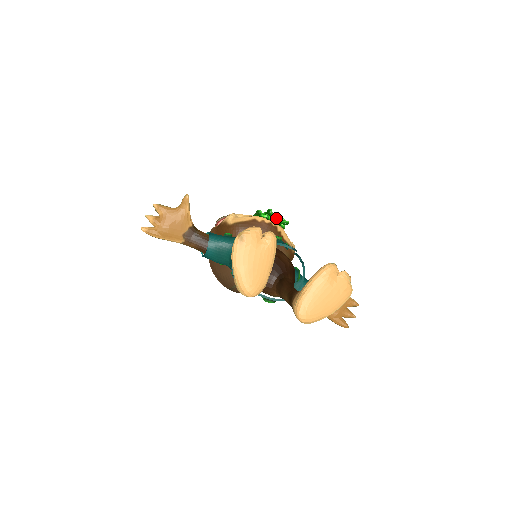
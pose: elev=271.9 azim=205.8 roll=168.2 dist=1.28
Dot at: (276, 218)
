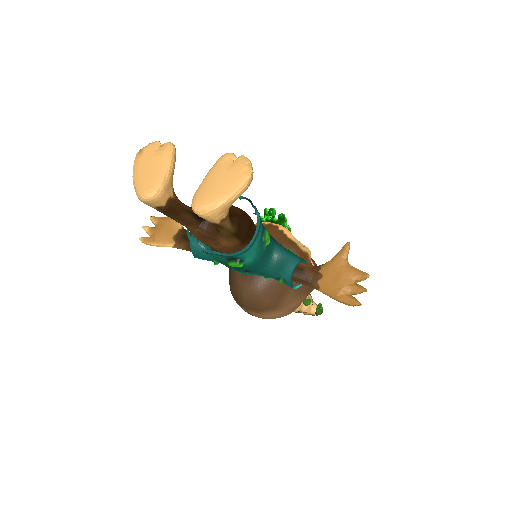
Dot at: (269, 212)
